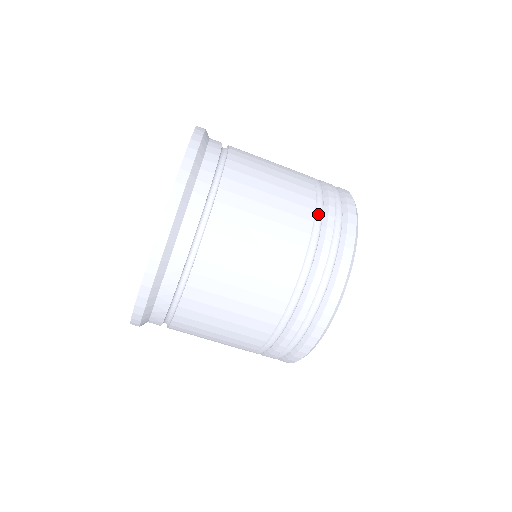
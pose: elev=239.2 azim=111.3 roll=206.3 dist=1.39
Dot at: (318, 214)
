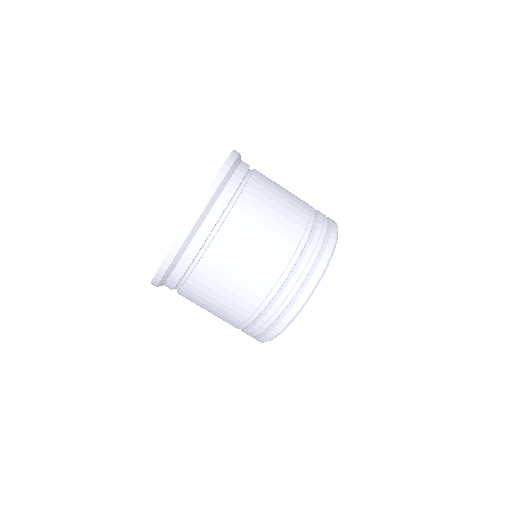
Dot at: (311, 220)
